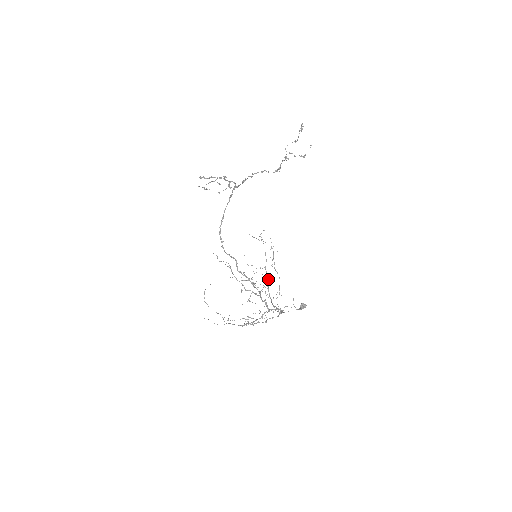
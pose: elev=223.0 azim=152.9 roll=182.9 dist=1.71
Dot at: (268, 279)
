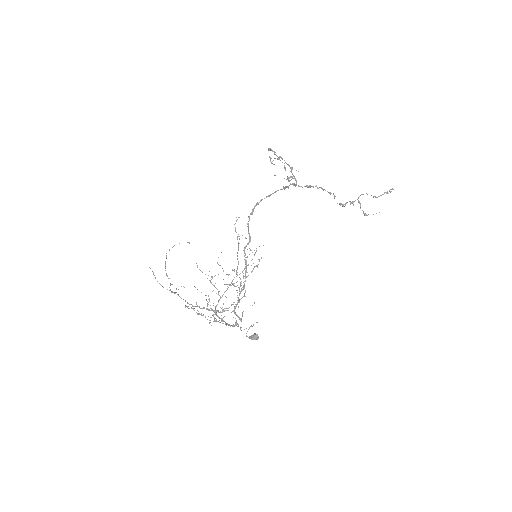
Dot at: occluded
